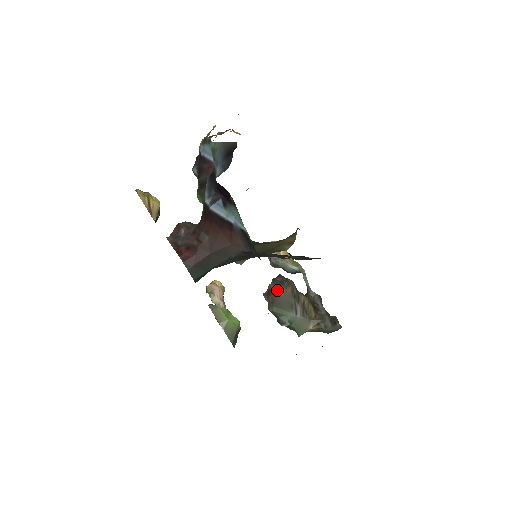
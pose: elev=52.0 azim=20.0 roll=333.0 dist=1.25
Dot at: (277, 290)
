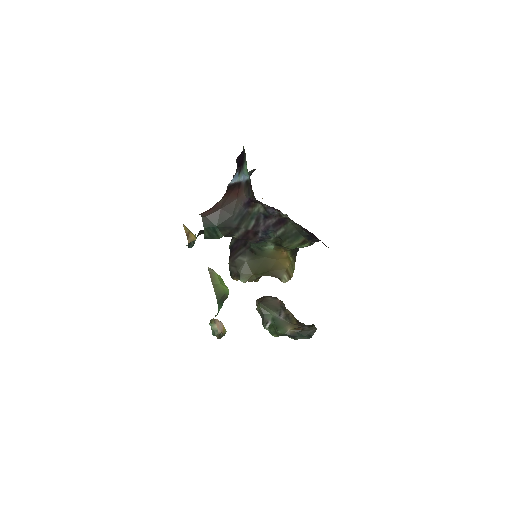
Dot at: (268, 297)
